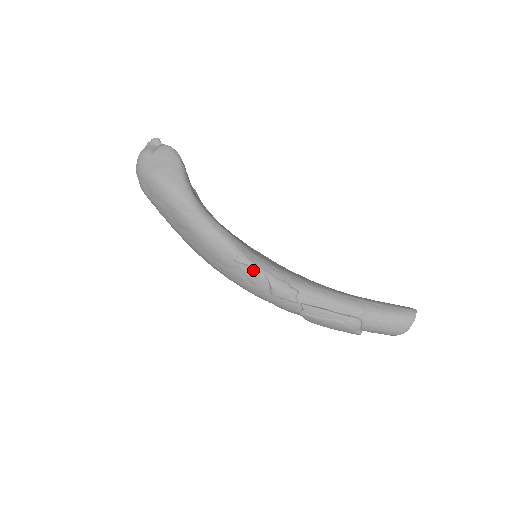
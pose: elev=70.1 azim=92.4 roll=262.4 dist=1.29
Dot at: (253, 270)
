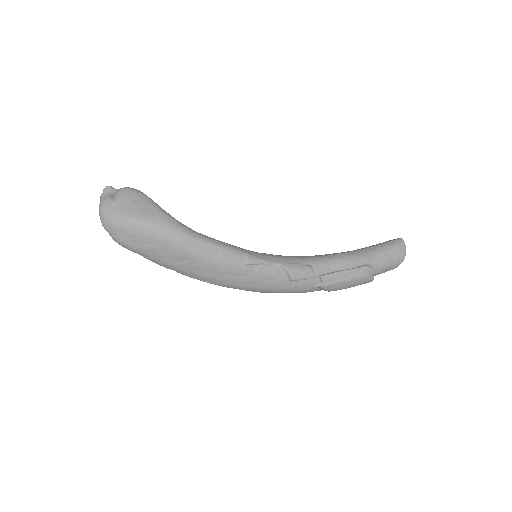
Dot at: (266, 266)
